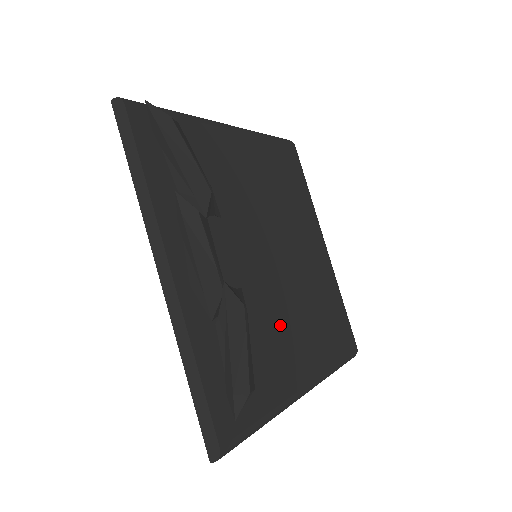
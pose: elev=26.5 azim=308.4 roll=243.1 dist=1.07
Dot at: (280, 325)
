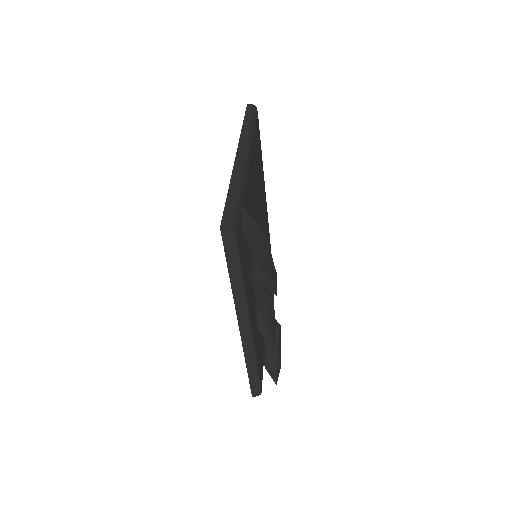
Dot at: occluded
